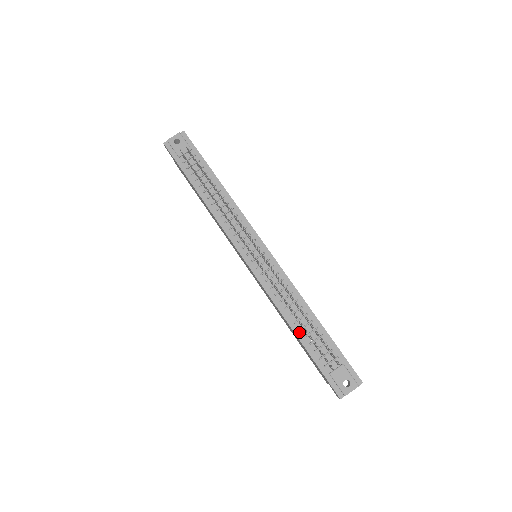
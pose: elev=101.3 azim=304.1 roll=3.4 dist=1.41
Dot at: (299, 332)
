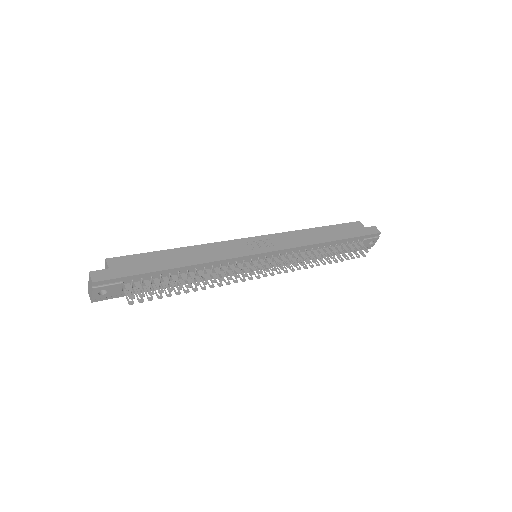
Dot at: occluded
